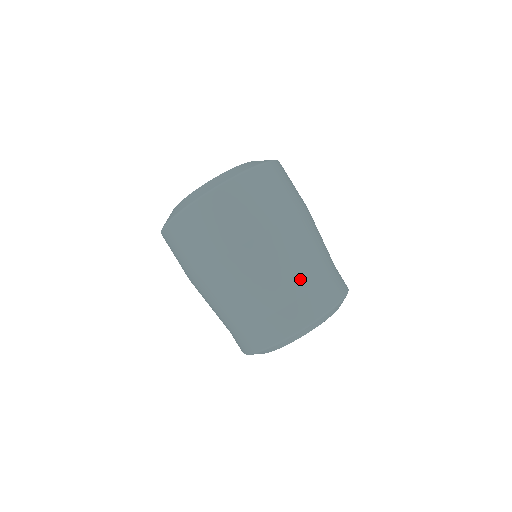
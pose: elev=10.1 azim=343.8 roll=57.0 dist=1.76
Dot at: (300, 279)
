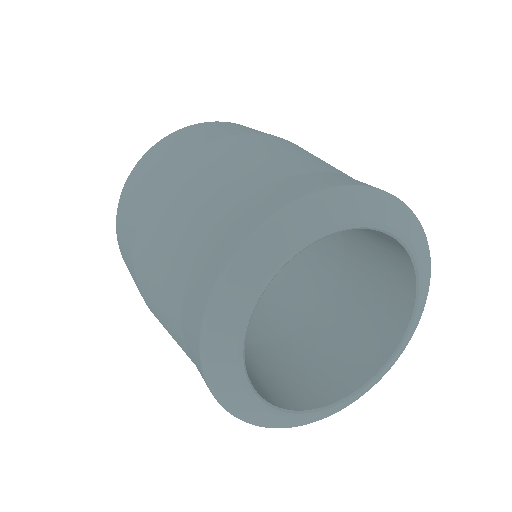
Dot at: (207, 210)
